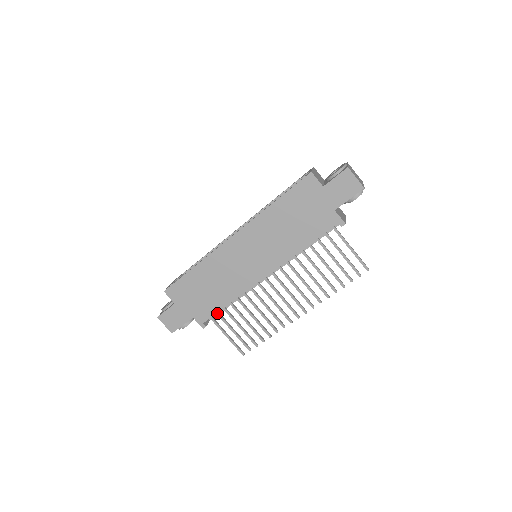
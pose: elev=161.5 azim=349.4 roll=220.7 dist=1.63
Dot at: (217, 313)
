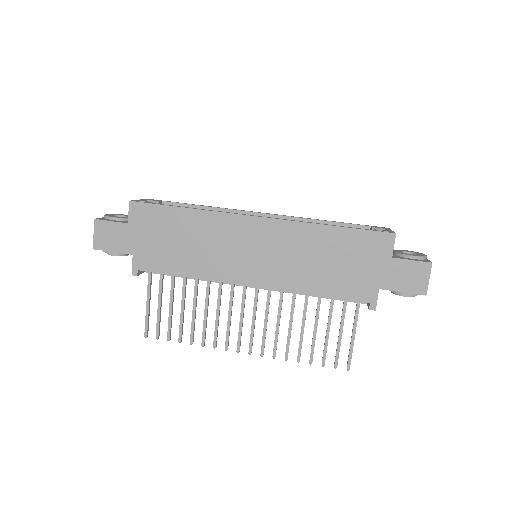
Dot at: occluded
